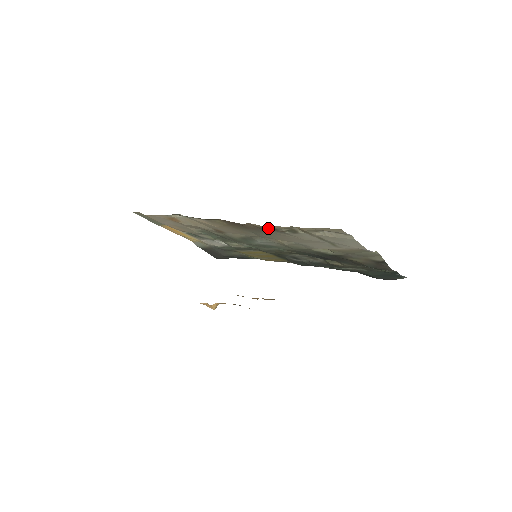
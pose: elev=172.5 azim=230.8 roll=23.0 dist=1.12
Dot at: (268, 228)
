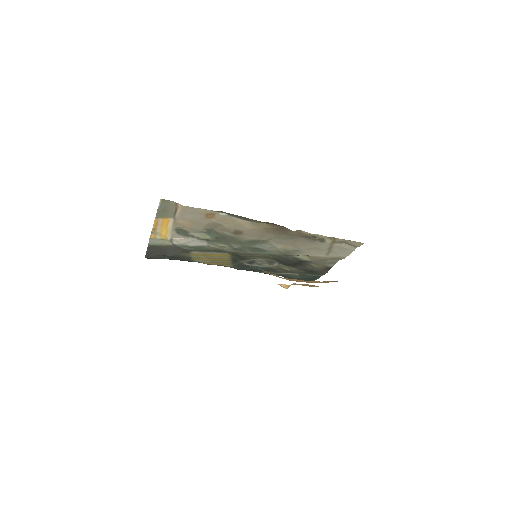
Dot at: (311, 236)
